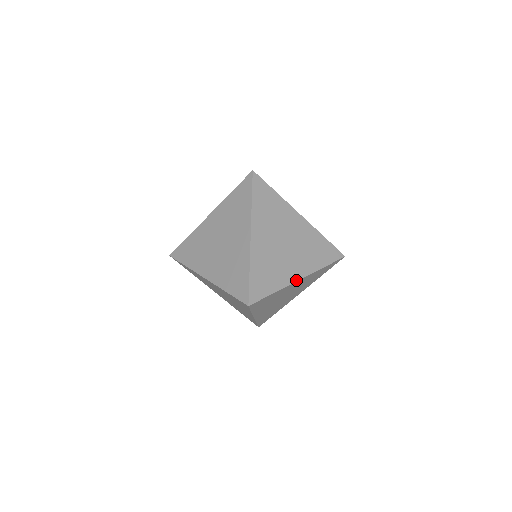
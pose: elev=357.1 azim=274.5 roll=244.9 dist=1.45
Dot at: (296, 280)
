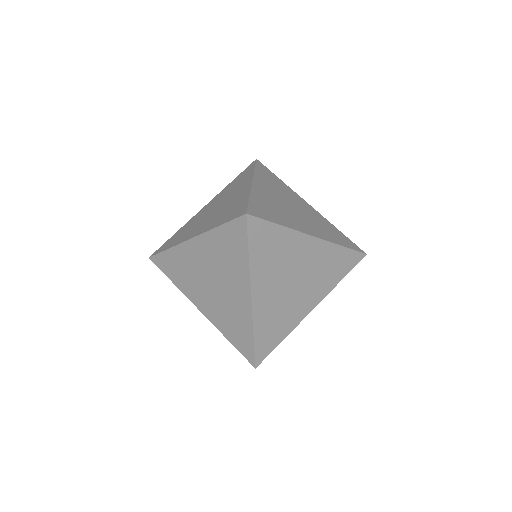
Dot at: (308, 233)
